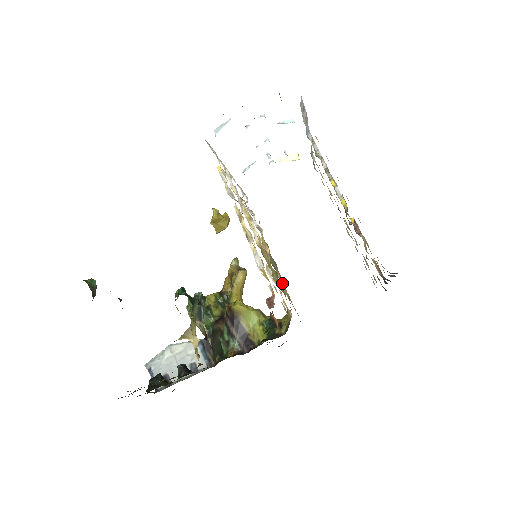
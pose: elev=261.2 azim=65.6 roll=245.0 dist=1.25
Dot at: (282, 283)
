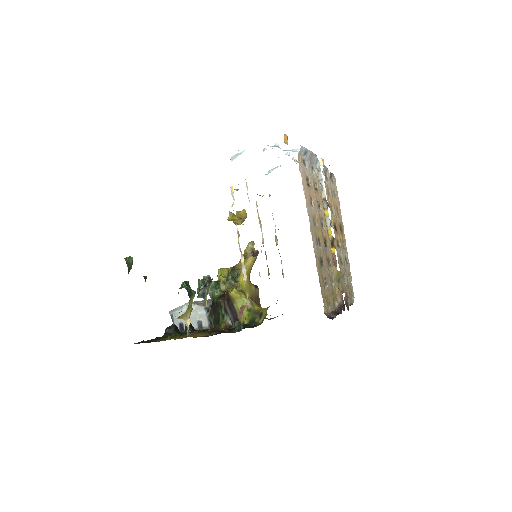
Dot at: occluded
